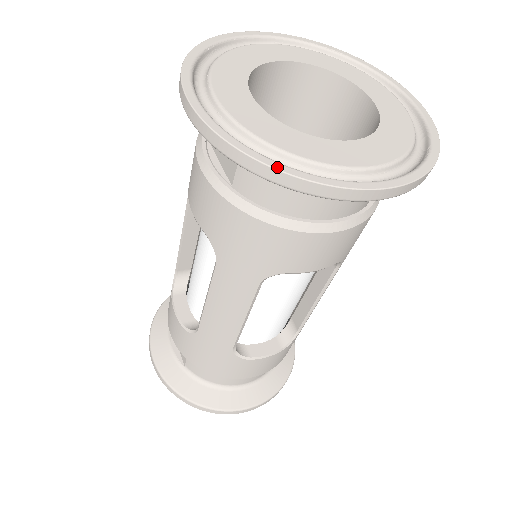
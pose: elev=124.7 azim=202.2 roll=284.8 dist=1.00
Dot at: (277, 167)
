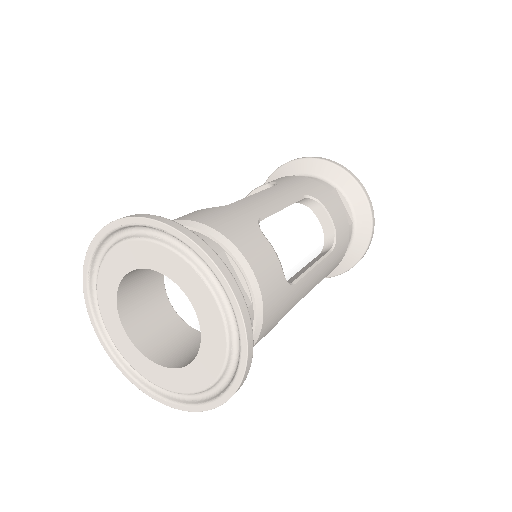
Dot at: (151, 396)
